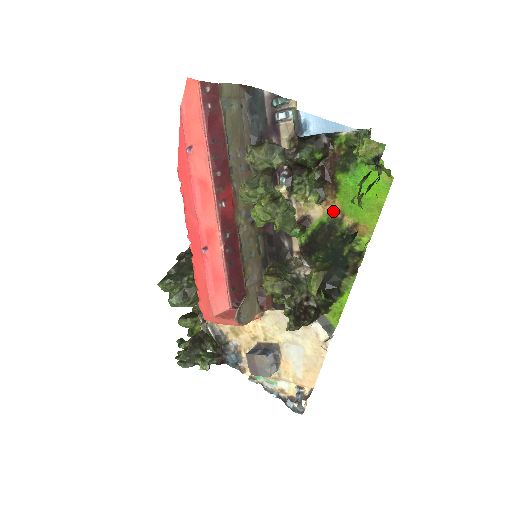
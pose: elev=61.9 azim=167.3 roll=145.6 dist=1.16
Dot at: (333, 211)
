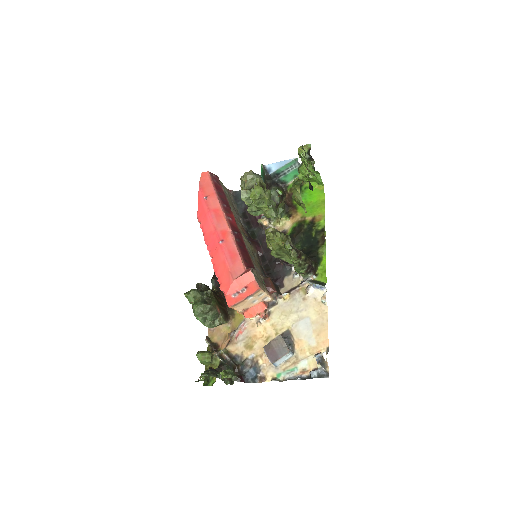
Dot at: (298, 219)
